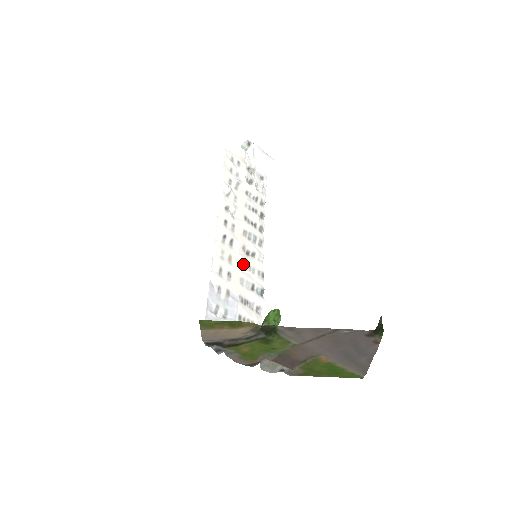
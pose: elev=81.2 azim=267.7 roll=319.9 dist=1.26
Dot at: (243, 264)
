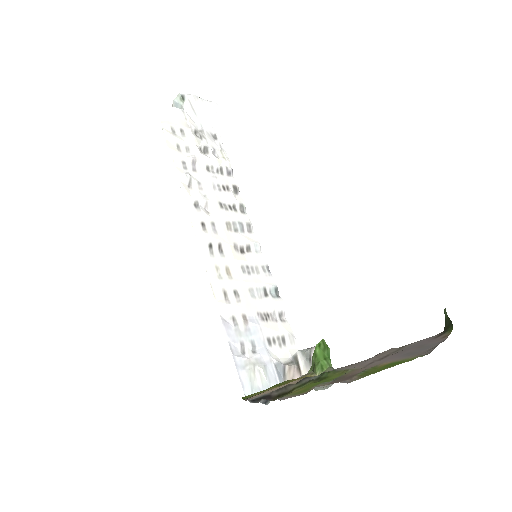
Dot at: (244, 269)
